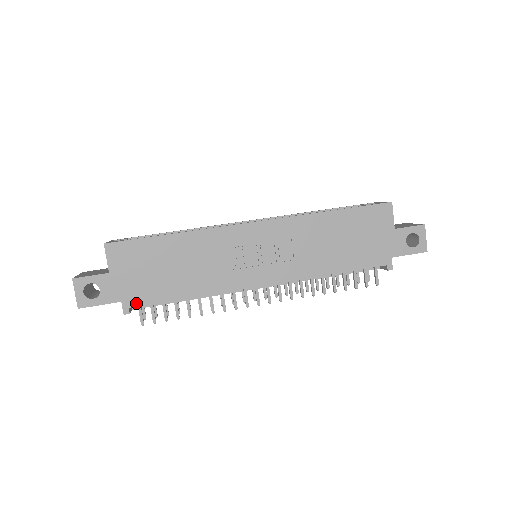
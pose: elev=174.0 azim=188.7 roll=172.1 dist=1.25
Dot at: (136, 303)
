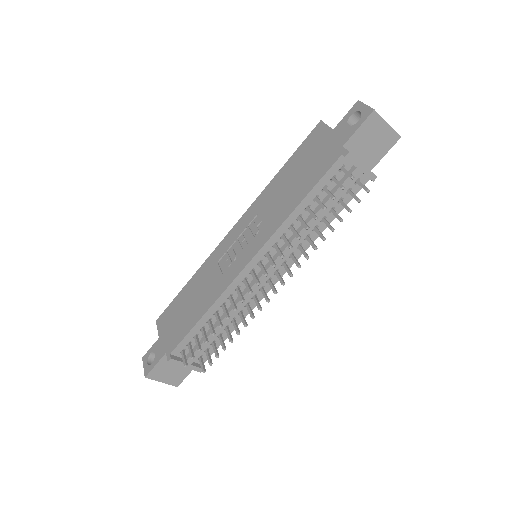
Dot at: (174, 347)
